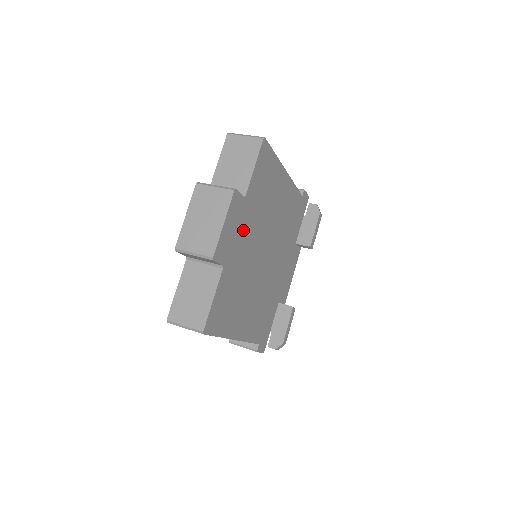
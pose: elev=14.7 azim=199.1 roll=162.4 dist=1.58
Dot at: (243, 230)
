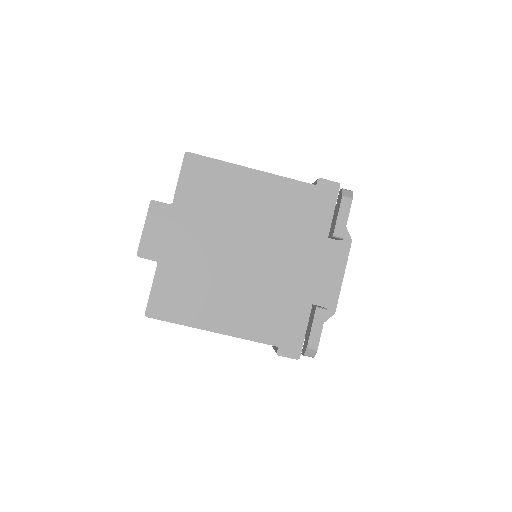
Dot at: (182, 231)
